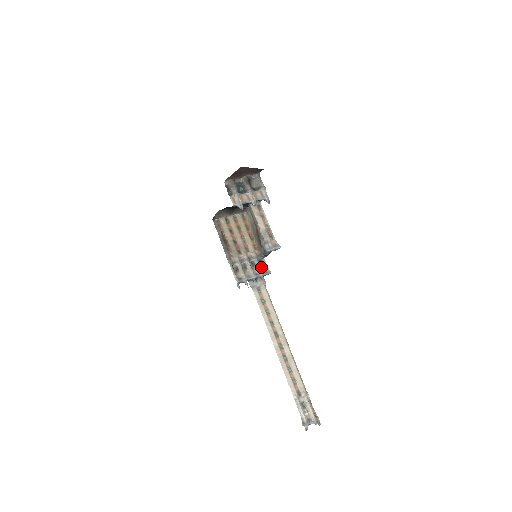
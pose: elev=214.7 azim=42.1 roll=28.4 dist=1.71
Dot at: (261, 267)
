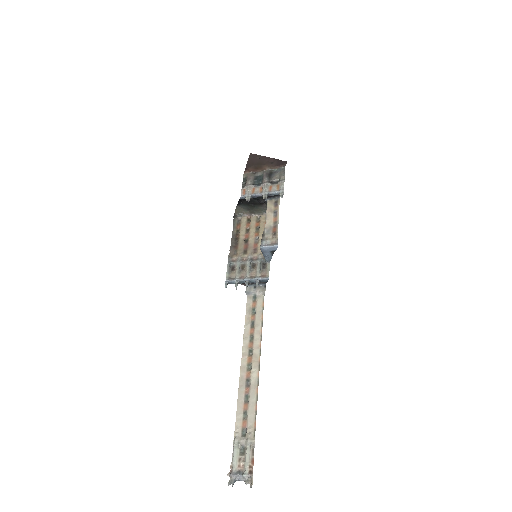
Dot at: (261, 271)
